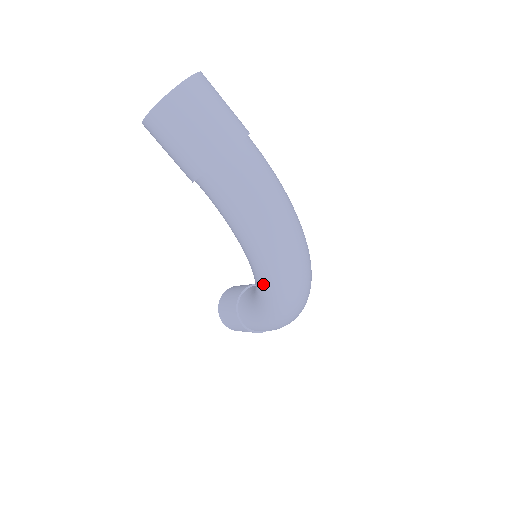
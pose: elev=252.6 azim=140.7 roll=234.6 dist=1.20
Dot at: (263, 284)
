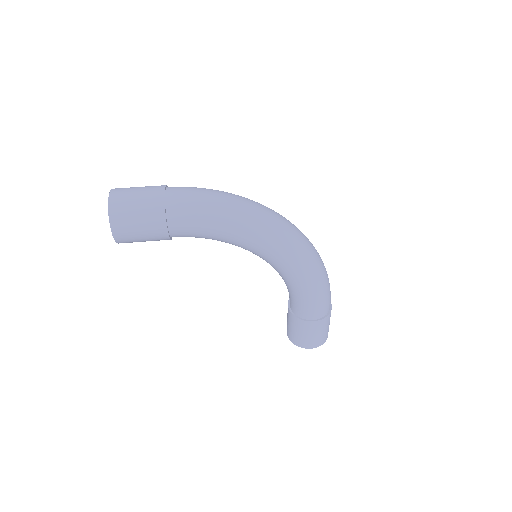
Dot at: (270, 249)
